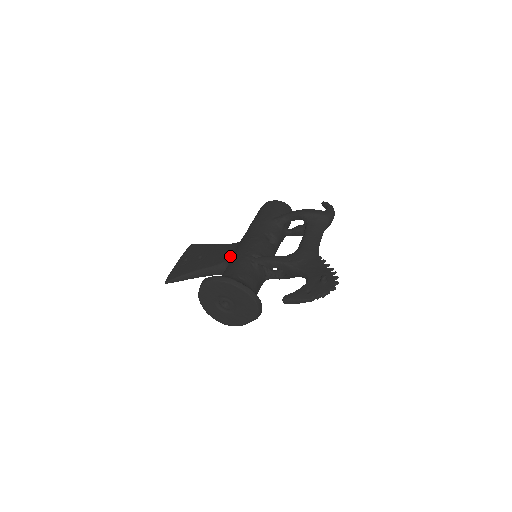
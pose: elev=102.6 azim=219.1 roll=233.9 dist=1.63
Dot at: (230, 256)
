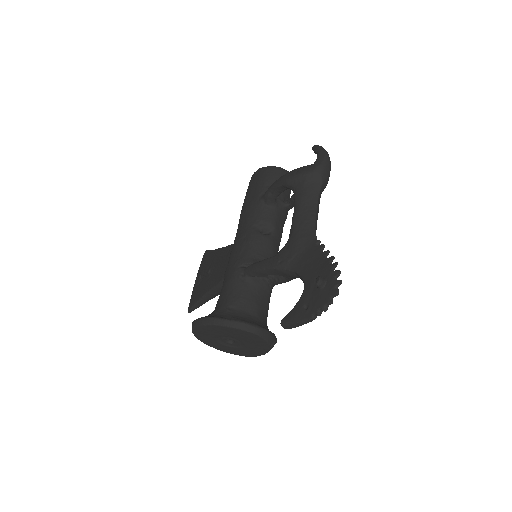
Dot at: occluded
